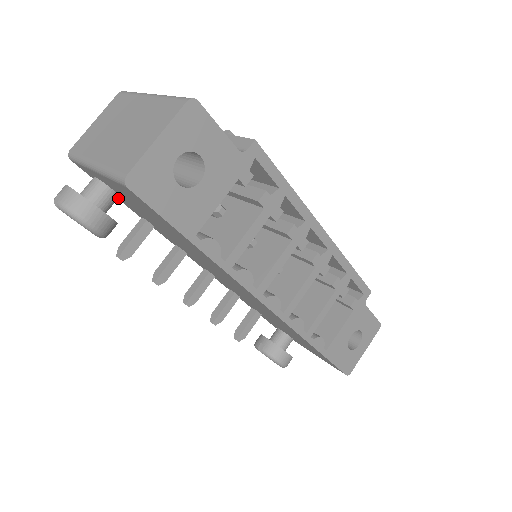
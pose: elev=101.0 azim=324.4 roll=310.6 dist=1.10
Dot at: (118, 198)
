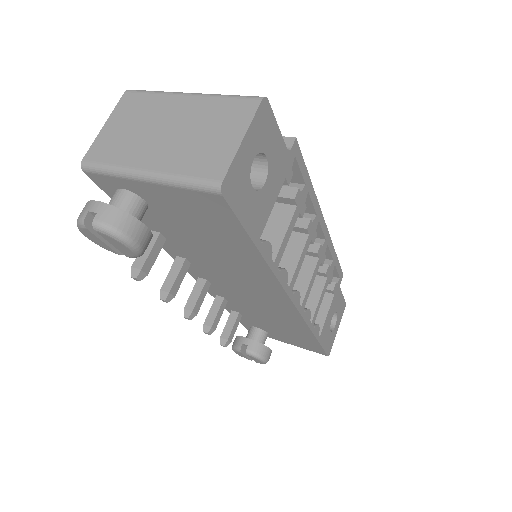
Dot at: occluded
